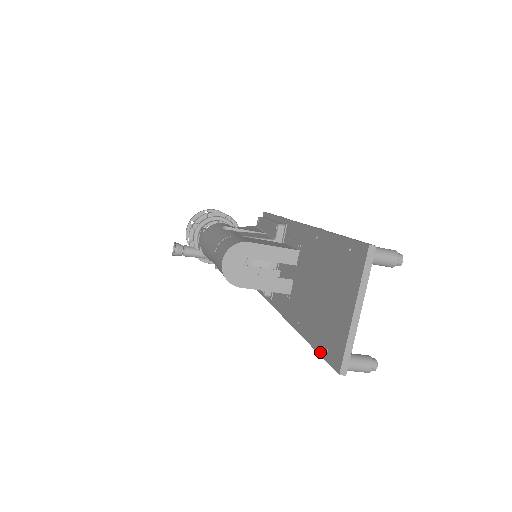
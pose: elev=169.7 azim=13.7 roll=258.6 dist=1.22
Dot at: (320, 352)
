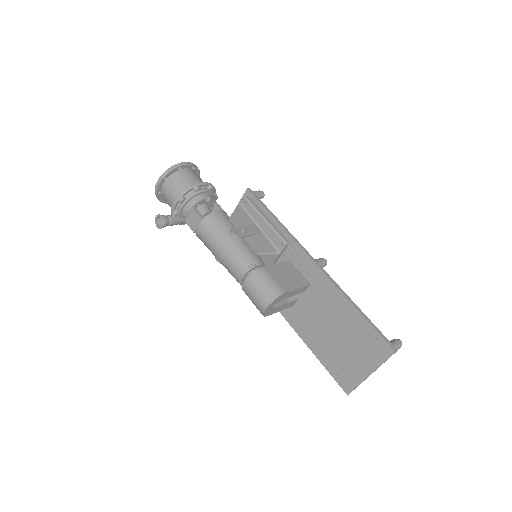
Dot at: (329, 371)
